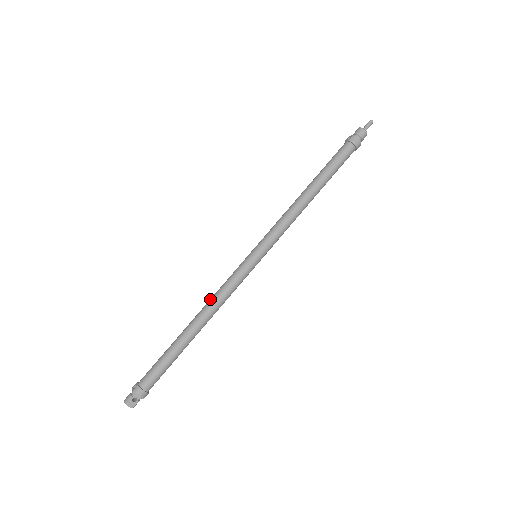
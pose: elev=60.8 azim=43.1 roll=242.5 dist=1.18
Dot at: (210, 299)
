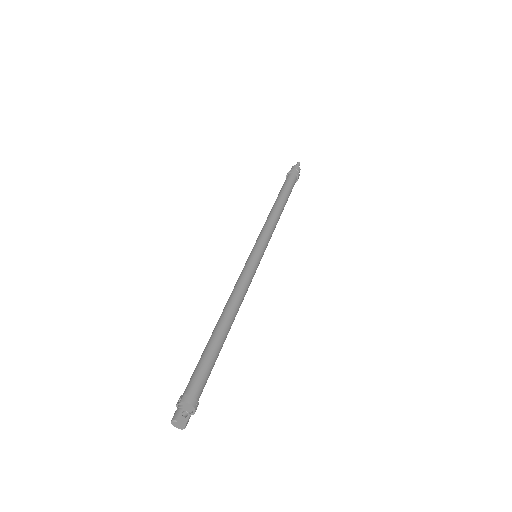
Dot at: occluded
